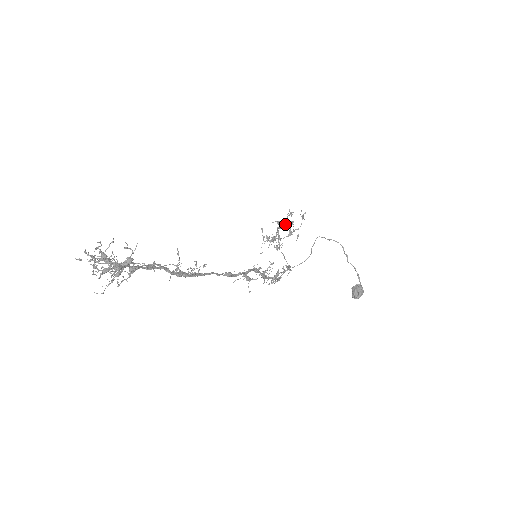
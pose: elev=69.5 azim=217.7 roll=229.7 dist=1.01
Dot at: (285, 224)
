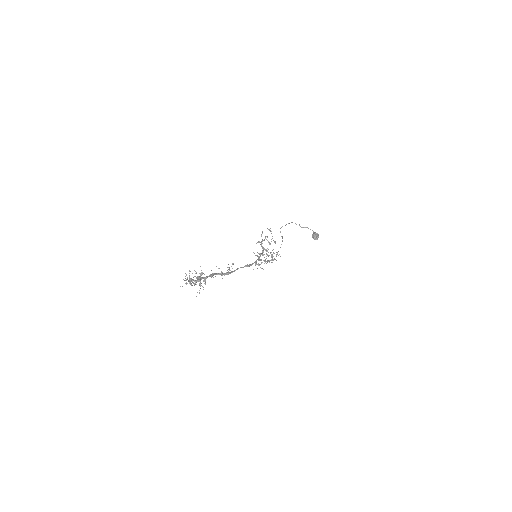
Dot at: (263, 240)
